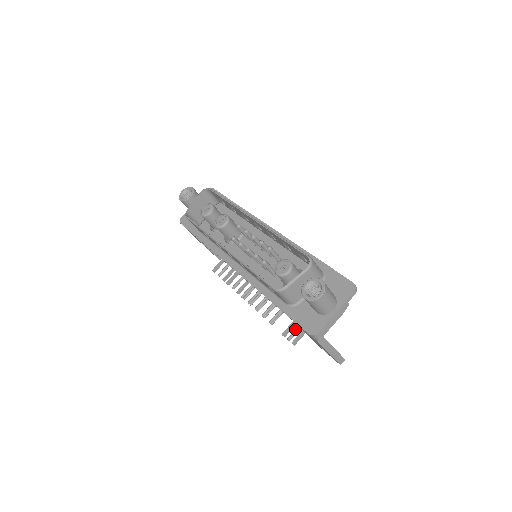
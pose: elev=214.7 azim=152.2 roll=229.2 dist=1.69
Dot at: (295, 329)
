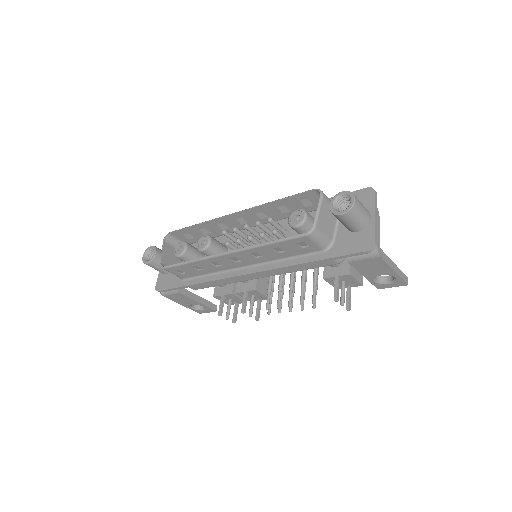
Dot at: occluded
